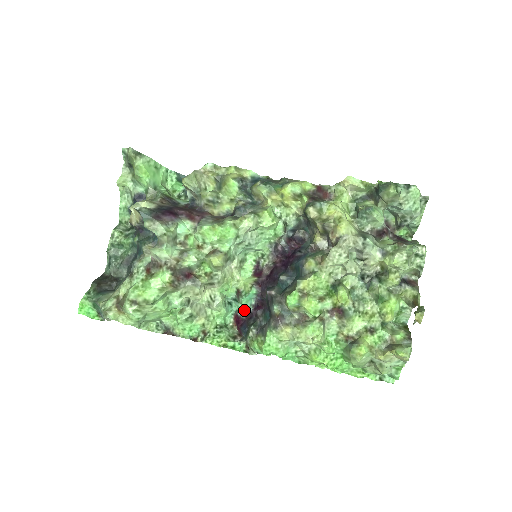
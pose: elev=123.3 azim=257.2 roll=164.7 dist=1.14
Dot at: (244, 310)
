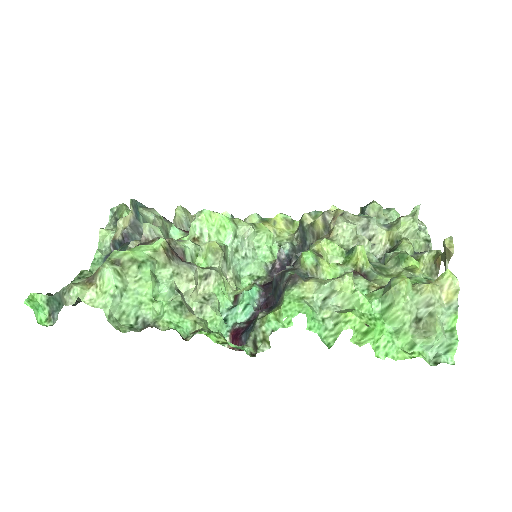
Dot at: (244, 320)
